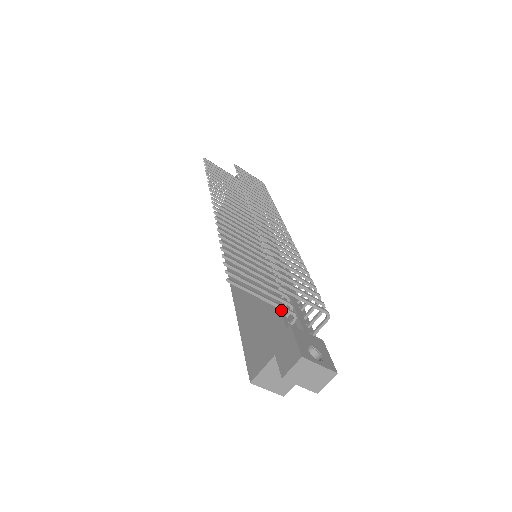
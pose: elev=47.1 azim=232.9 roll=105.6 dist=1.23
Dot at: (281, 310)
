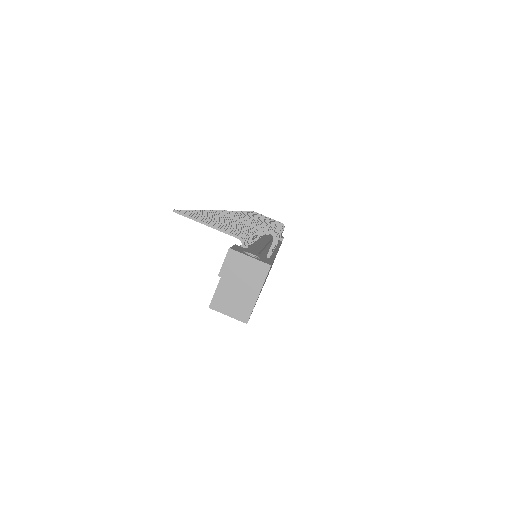
Dot at: occluded
